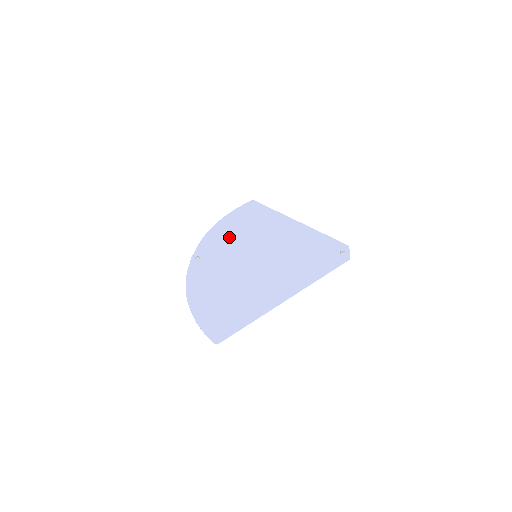
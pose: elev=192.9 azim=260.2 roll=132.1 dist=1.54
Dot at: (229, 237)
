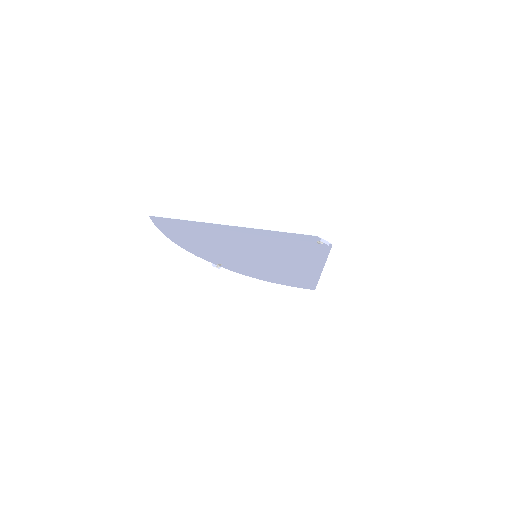
Dot at: (259, 270)
